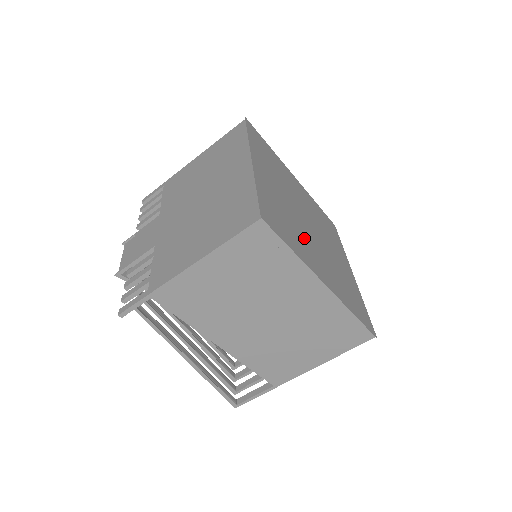
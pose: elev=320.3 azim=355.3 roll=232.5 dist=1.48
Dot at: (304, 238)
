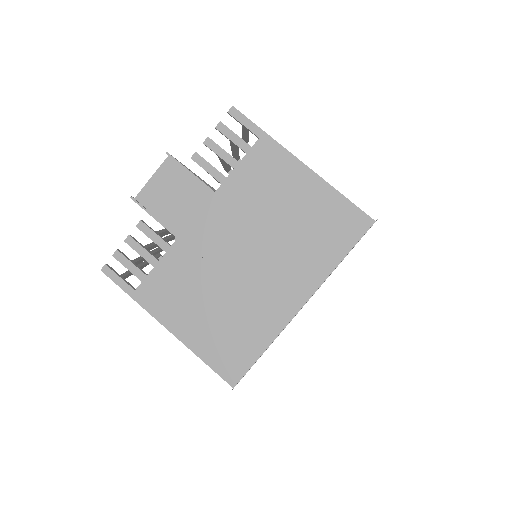
Dot at: occluded
